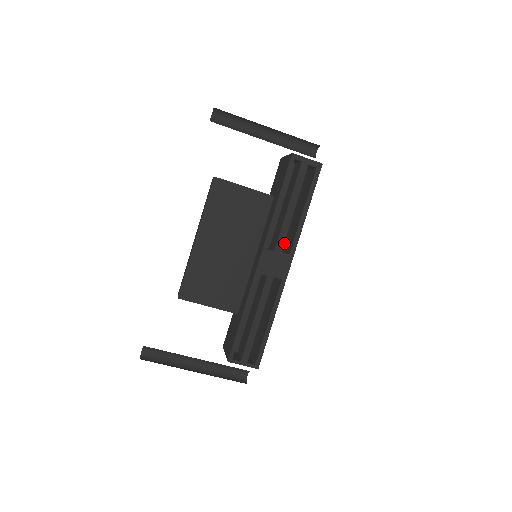
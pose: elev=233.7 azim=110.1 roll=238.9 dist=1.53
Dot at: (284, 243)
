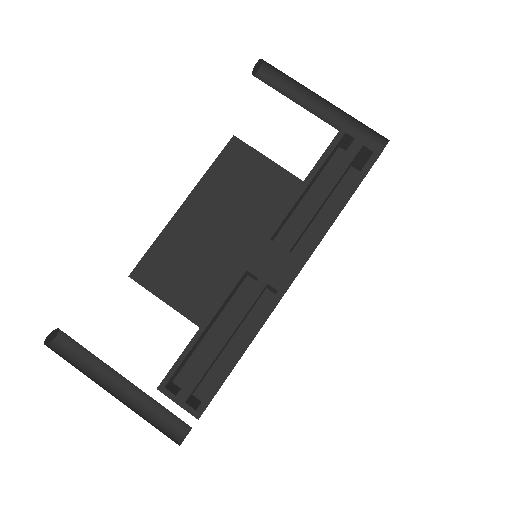
Dot at: occluded
